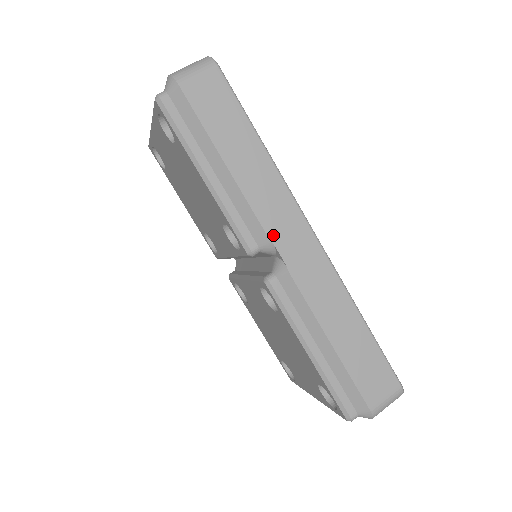
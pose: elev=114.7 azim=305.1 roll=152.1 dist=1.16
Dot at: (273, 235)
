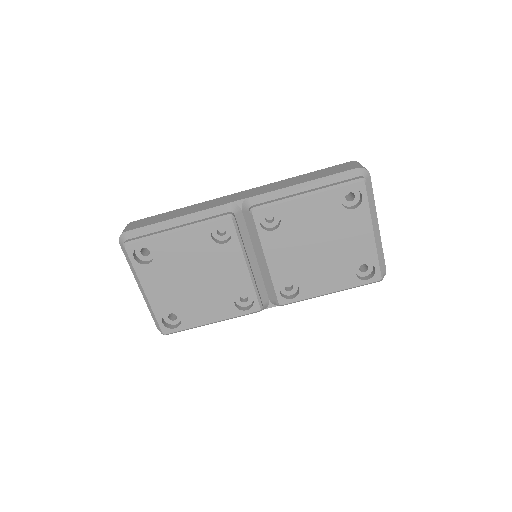
Dot at: (226, 203)
